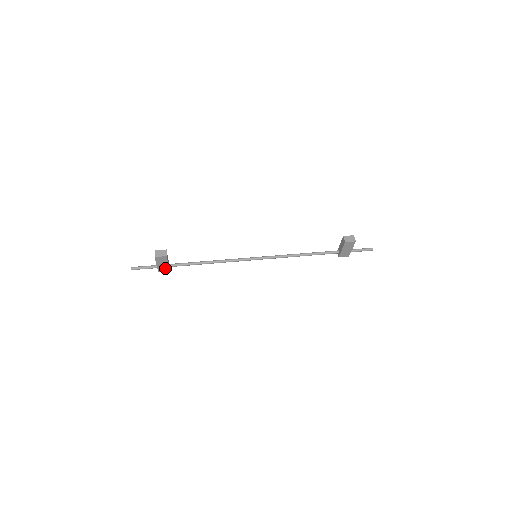
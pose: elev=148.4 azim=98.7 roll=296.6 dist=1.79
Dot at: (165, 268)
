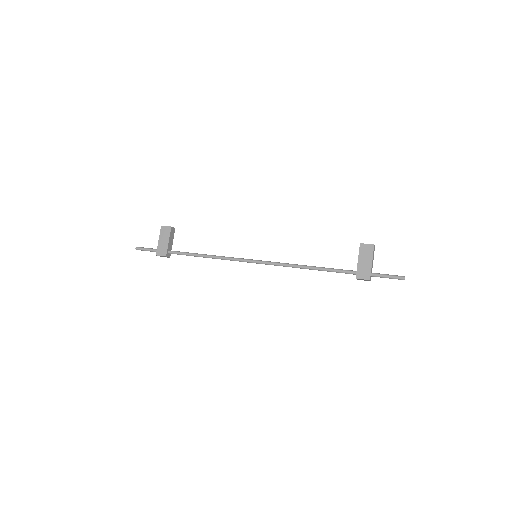
Dot at: (164, 249)
